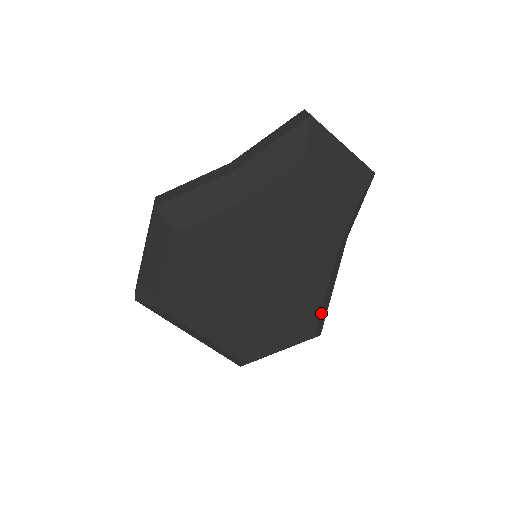
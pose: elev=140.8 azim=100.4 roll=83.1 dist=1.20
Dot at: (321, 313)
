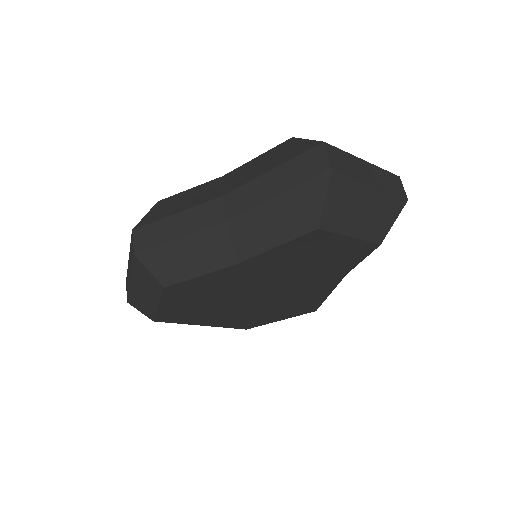
Dot at: (324, 300)
